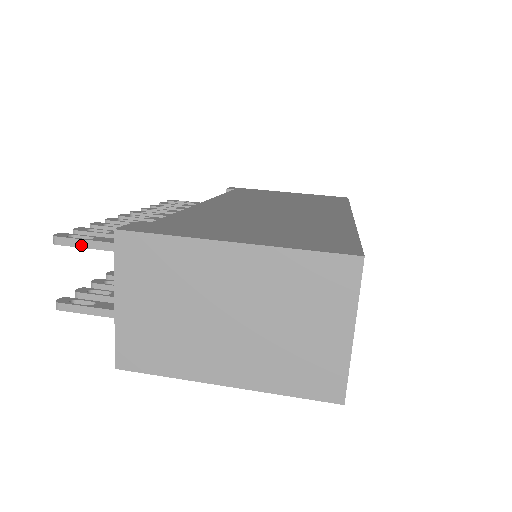
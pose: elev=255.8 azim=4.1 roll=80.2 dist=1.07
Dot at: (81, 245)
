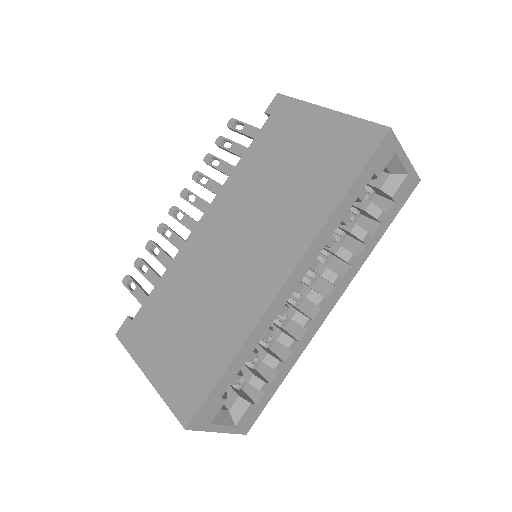
Dot at: (132, 292)
